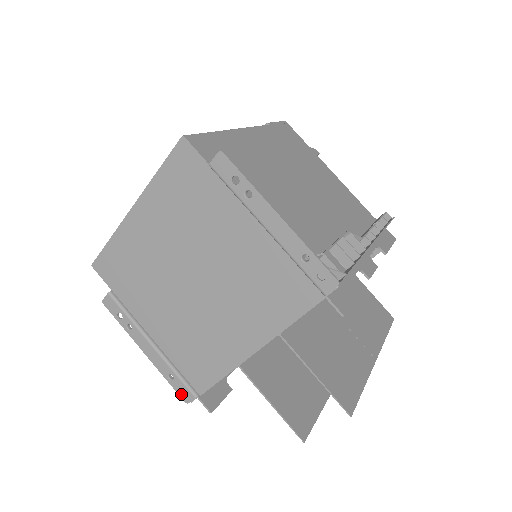
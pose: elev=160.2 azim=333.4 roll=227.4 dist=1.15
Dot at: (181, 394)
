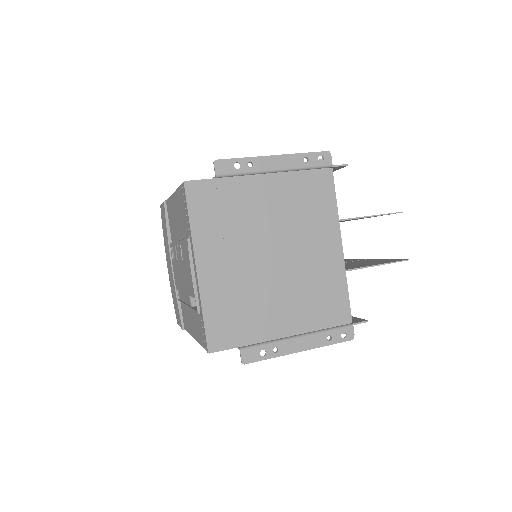
Dot at: (345, 339)
